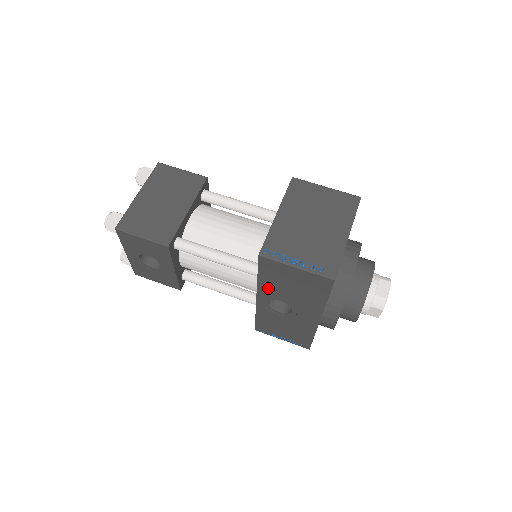
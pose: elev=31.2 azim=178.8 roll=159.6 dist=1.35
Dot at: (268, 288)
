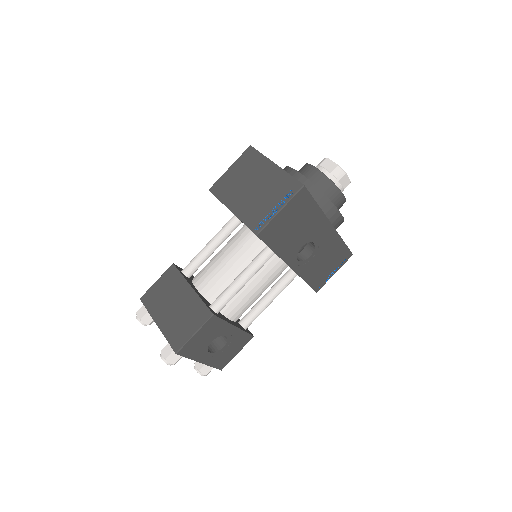
Dot at: (286, 250)
